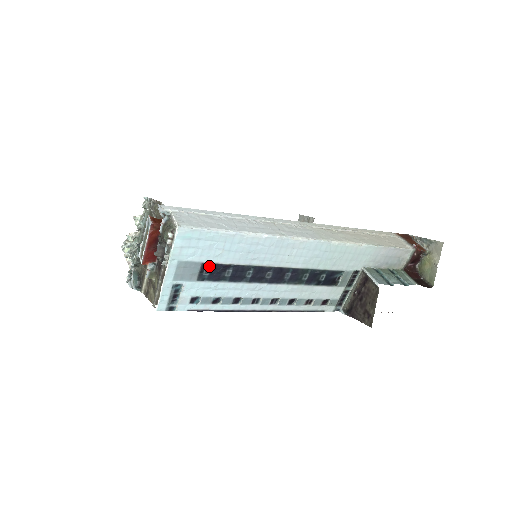
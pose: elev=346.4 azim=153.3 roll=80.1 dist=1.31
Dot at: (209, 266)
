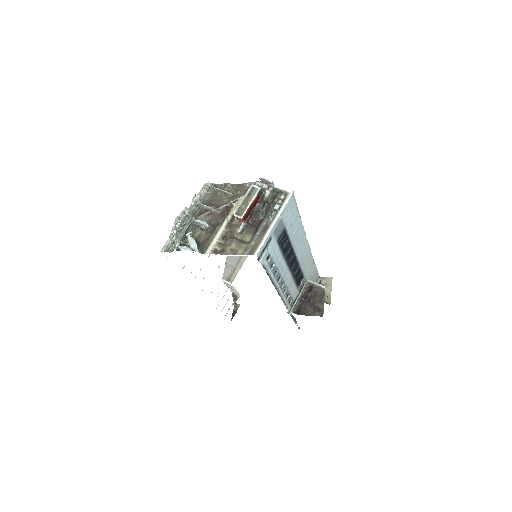
Dot at: (284, 232)
